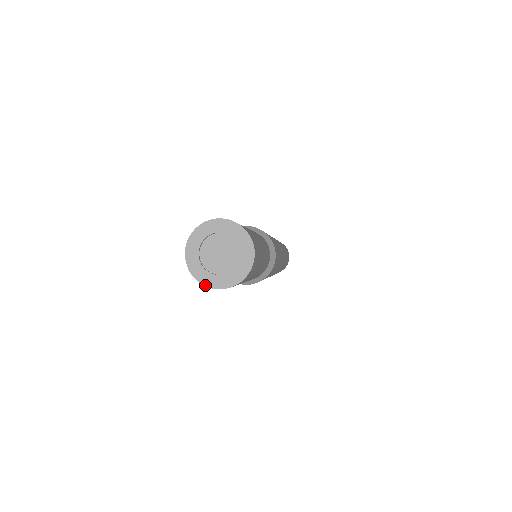
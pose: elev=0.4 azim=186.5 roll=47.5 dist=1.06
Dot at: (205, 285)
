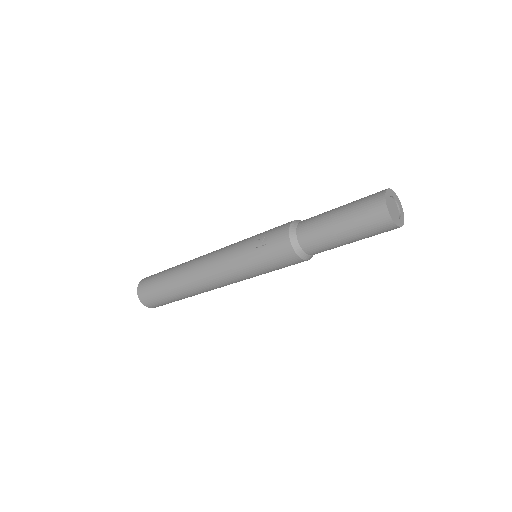
Dot at: occluded
